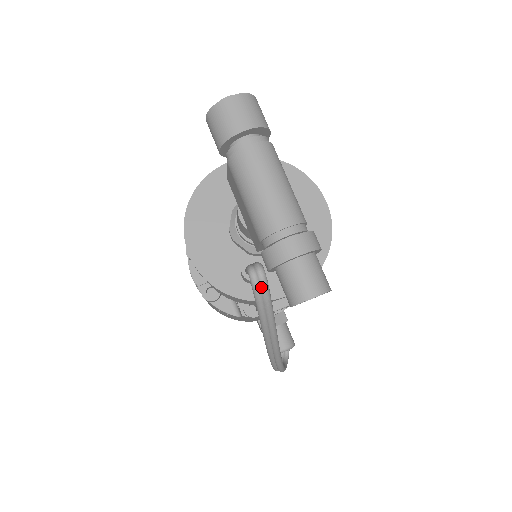
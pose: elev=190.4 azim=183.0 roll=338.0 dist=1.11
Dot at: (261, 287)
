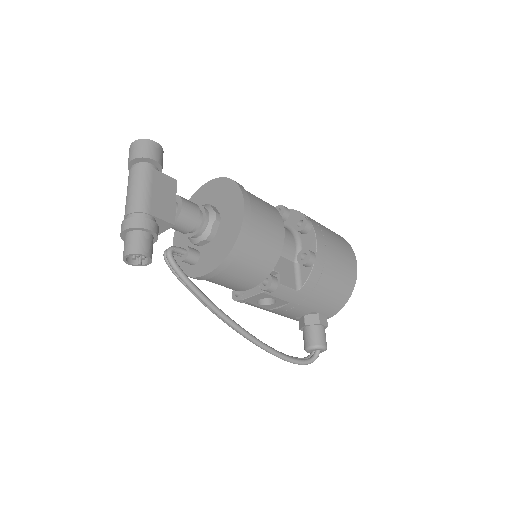
Dot at: (168, 262)
